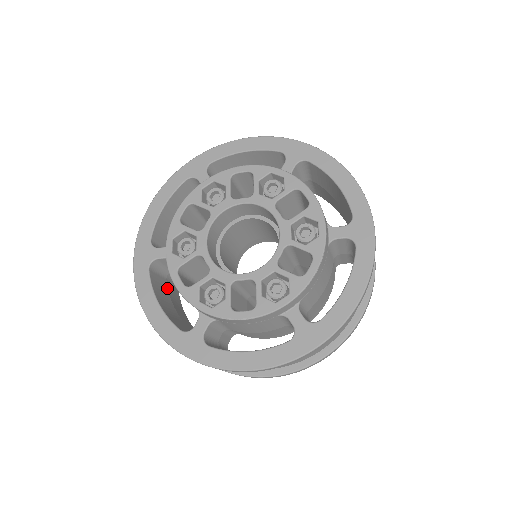
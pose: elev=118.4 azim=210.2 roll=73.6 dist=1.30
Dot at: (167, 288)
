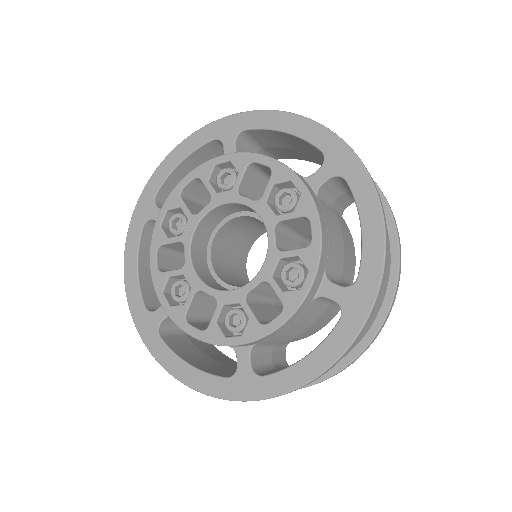
Dot at: occluded
